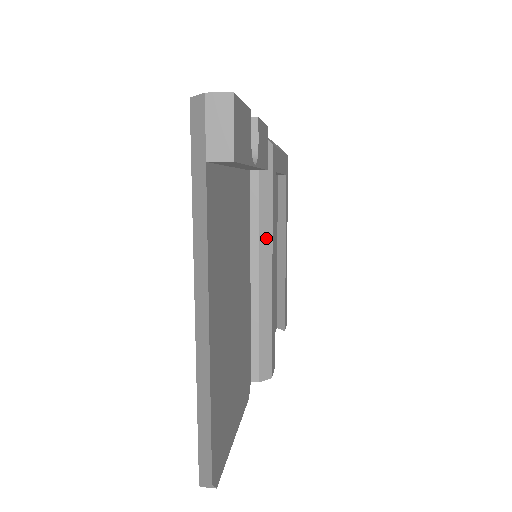
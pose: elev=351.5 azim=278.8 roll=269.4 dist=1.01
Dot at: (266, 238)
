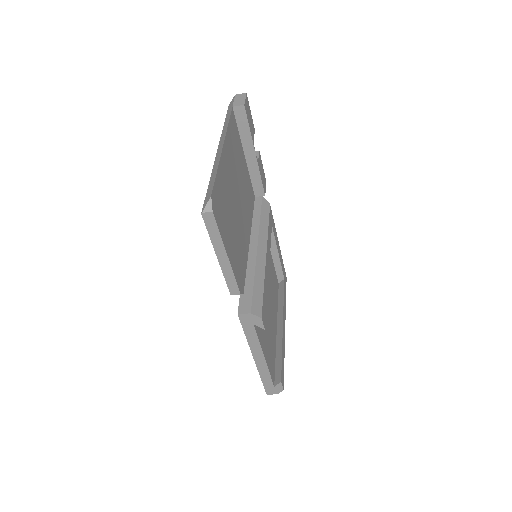
Dot at: (263, 238)
